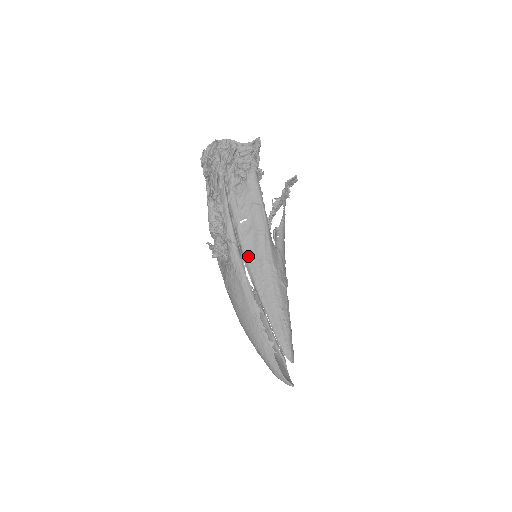
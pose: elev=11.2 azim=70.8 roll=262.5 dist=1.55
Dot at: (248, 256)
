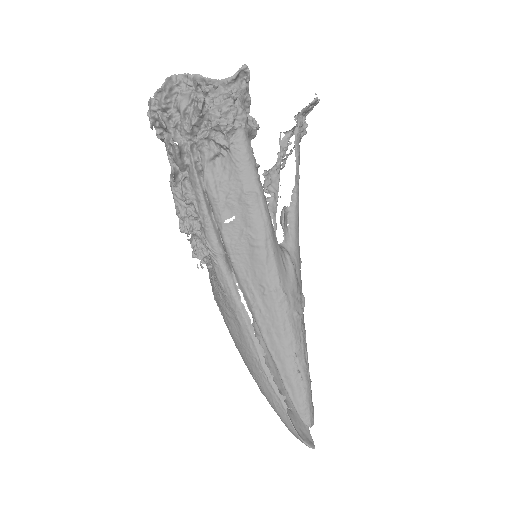
Dot at: (242, 275)
